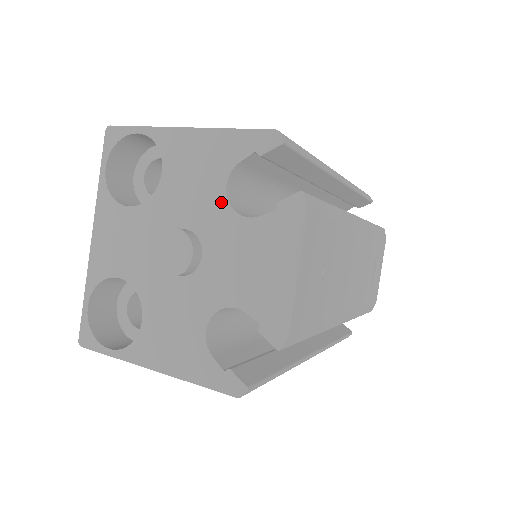
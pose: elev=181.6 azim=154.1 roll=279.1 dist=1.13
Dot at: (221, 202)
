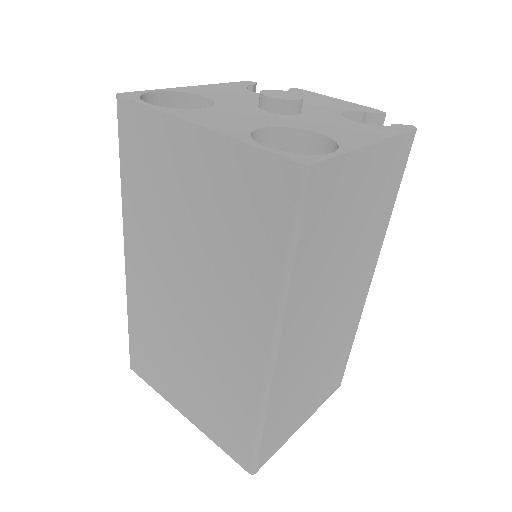
Dot at: occluded
